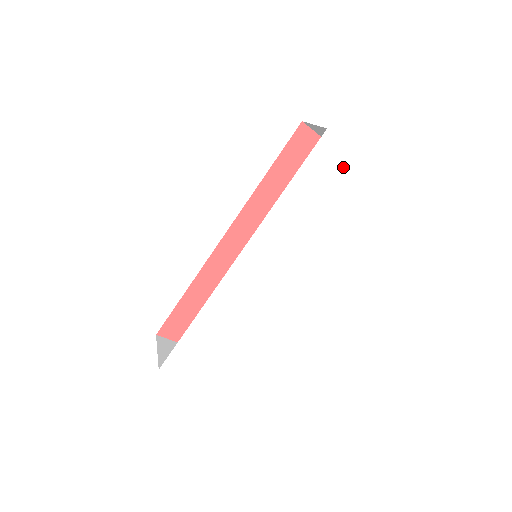
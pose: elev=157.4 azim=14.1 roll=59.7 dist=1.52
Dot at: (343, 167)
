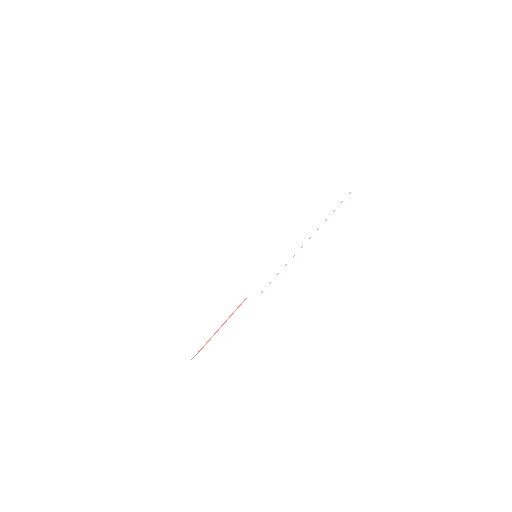
Dot at: (332, 177)
